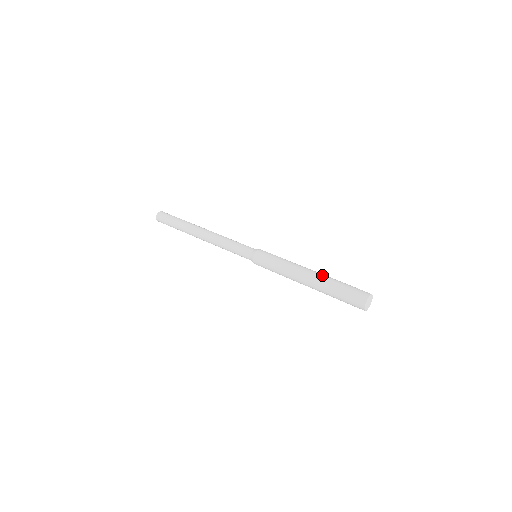
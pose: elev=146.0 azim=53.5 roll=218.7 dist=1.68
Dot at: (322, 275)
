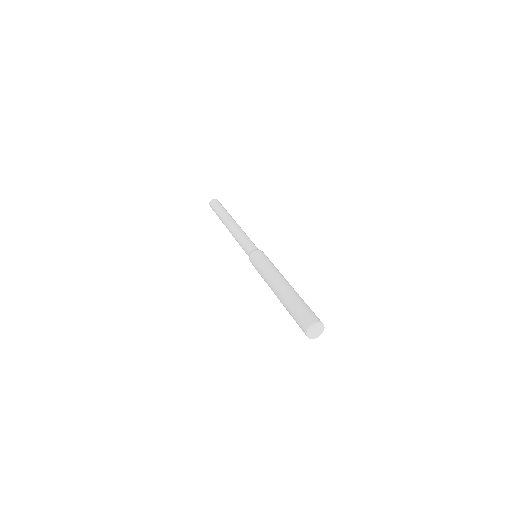
Dot at: (292, 289)
